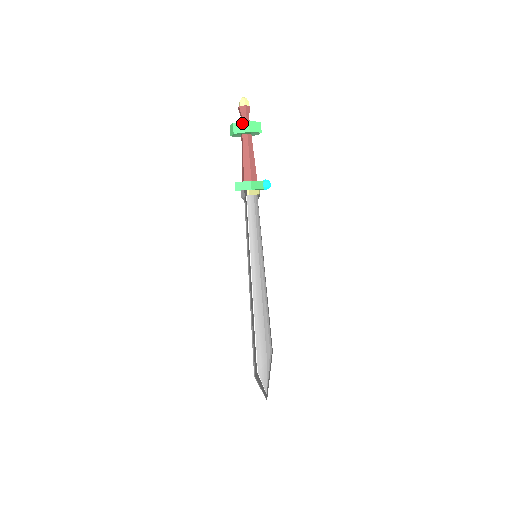
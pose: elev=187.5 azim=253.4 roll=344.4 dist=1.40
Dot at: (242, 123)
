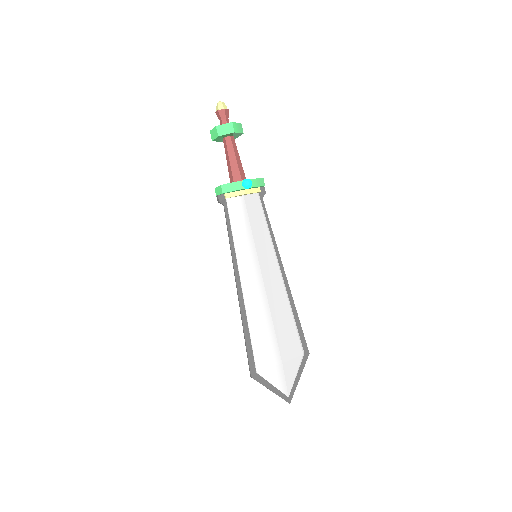
Dot at: (213, 129)
